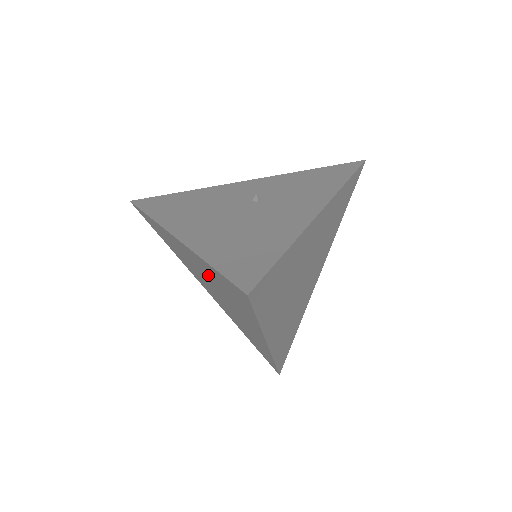
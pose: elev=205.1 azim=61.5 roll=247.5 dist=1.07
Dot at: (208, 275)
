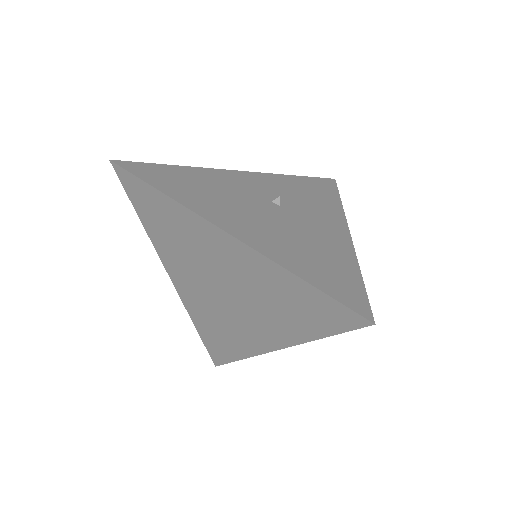
Dot at: (254, 280)
